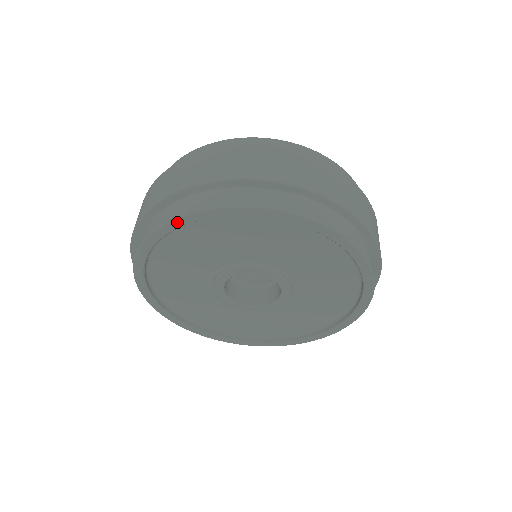
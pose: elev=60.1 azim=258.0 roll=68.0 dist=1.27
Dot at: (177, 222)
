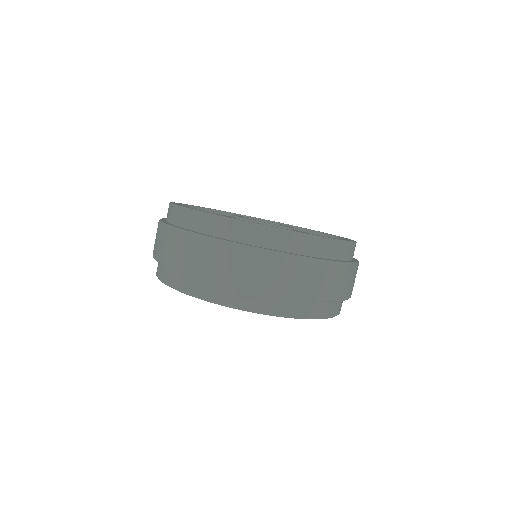
Dot at: (258, 313)
